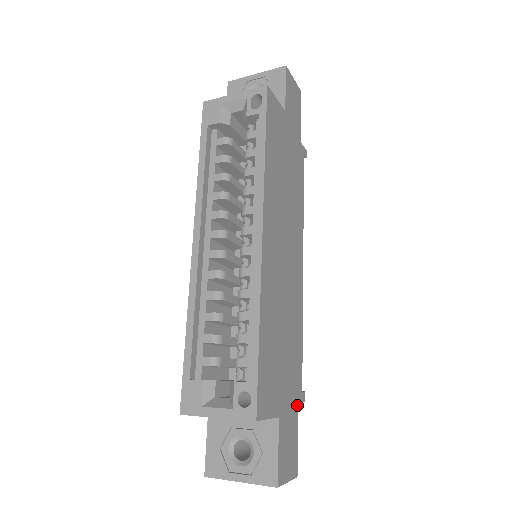
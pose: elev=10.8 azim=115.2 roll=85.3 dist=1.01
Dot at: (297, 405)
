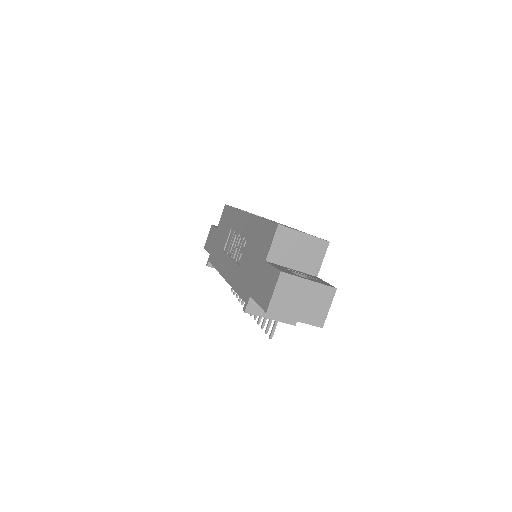
Dot at: occluded
